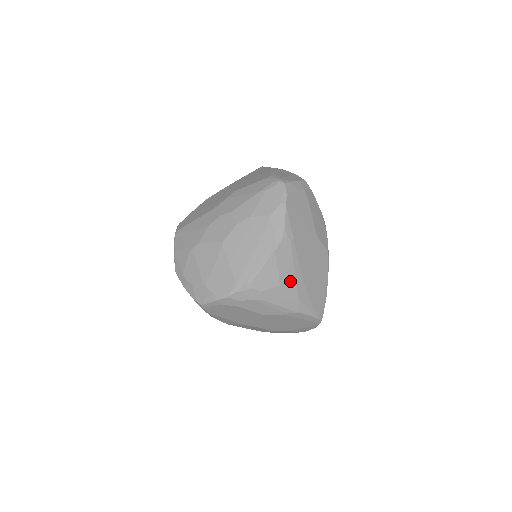
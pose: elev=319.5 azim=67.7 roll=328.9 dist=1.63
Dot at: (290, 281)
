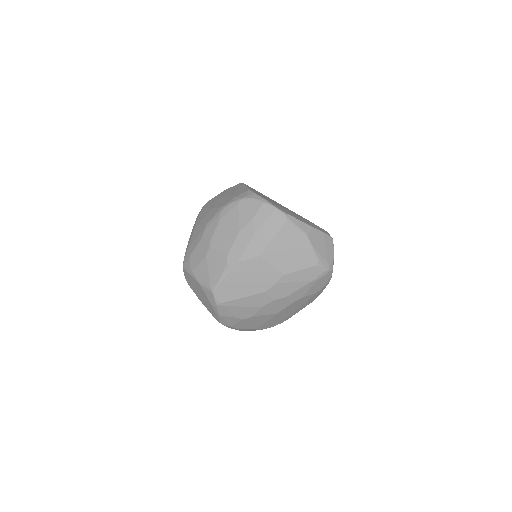
Dot at: occluded
